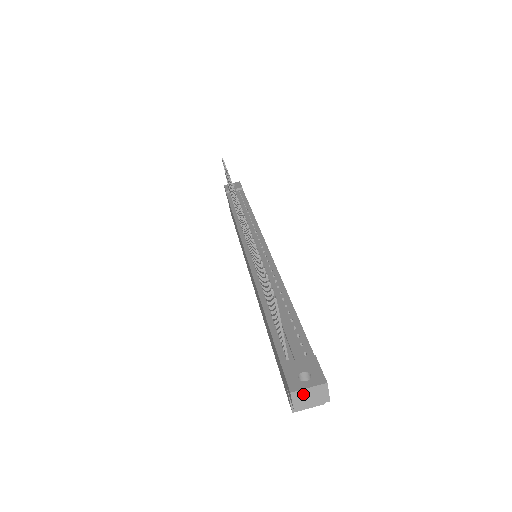
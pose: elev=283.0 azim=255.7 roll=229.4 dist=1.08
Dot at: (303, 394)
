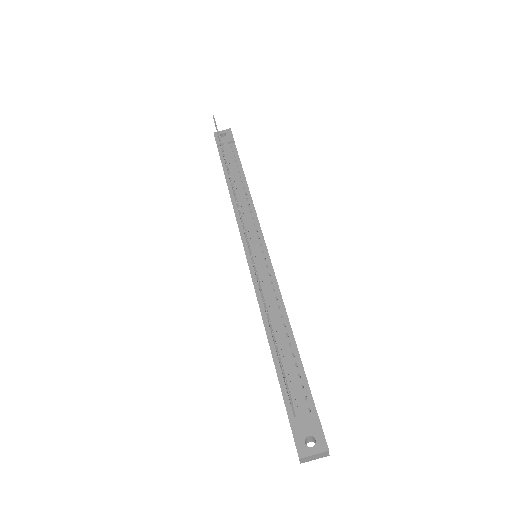
Dot at: (309, 457)
